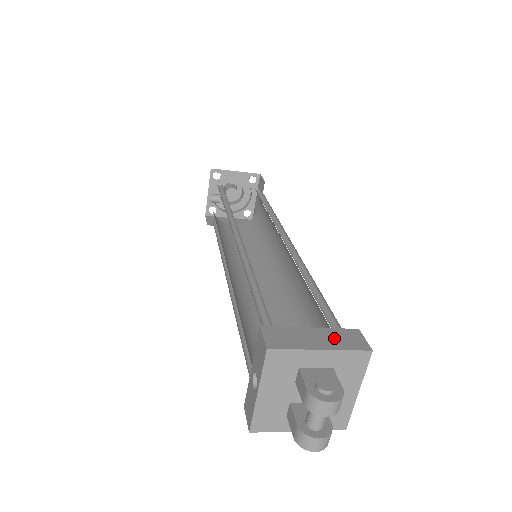
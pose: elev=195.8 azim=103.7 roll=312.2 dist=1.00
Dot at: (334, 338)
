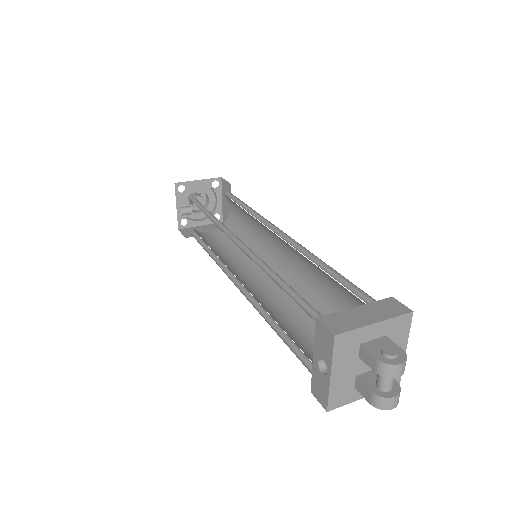
Dot at: (379, 310)
